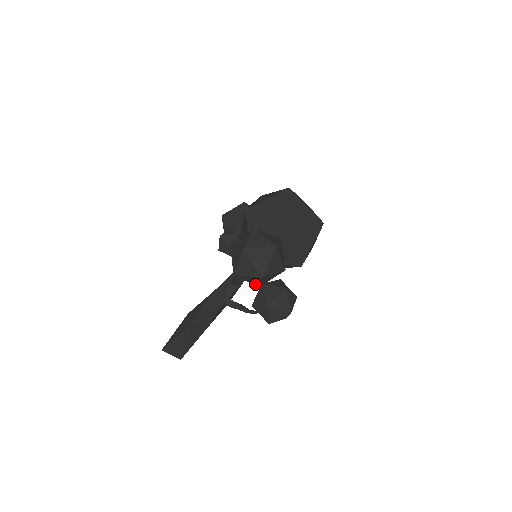
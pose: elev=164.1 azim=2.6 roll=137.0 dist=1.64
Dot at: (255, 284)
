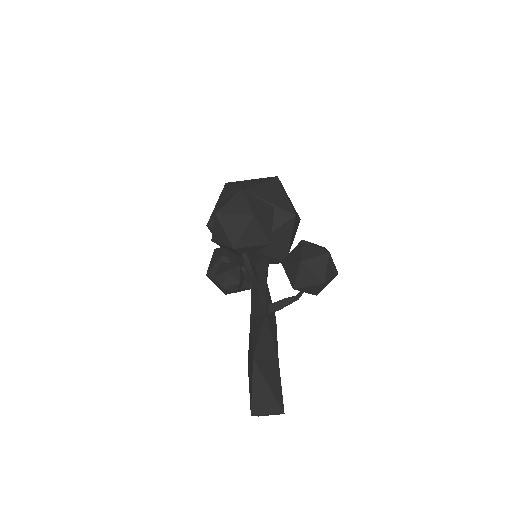
Dot at: (262, 243)
